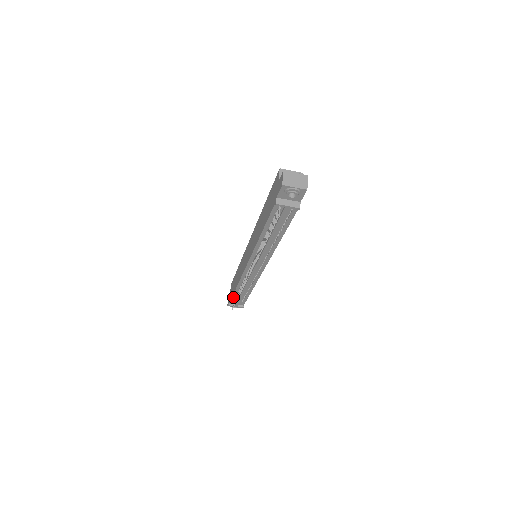
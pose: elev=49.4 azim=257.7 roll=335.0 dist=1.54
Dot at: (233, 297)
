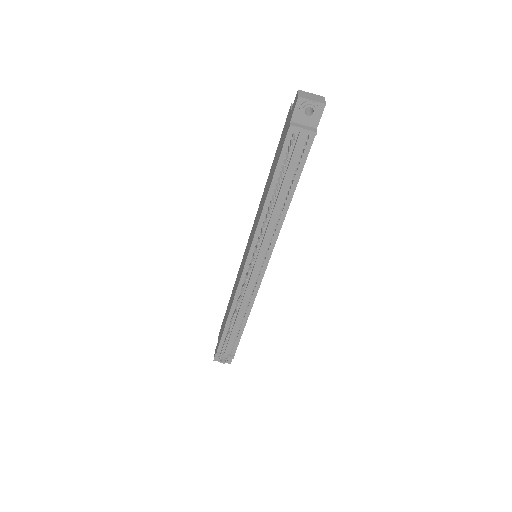
Dot at: (223, 337)
